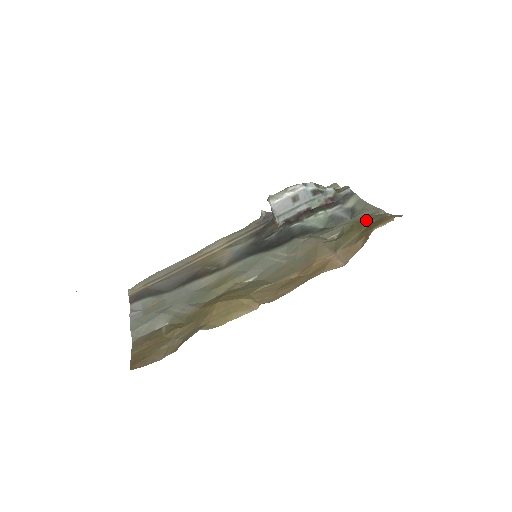
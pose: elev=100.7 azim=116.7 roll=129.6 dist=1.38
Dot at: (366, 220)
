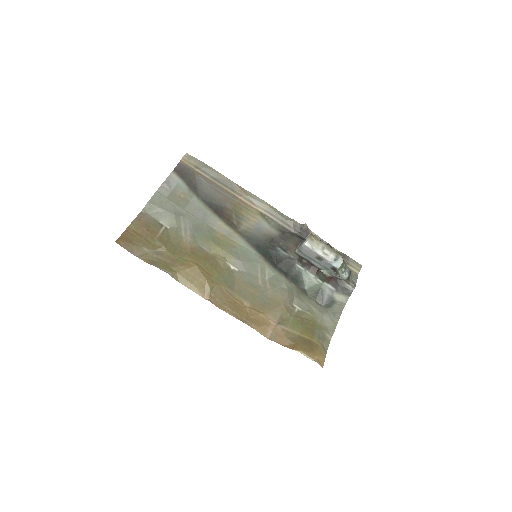
Dot at: (316, 331)
